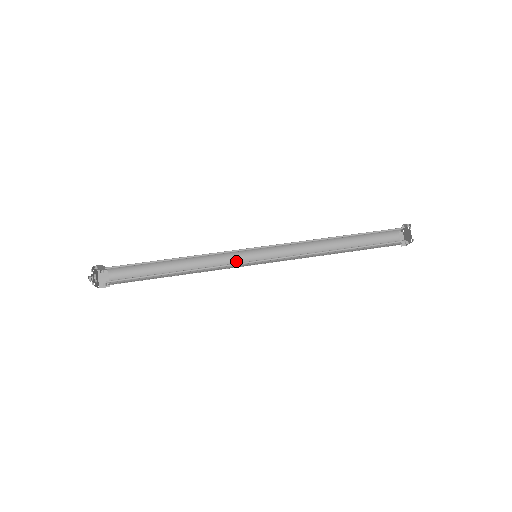
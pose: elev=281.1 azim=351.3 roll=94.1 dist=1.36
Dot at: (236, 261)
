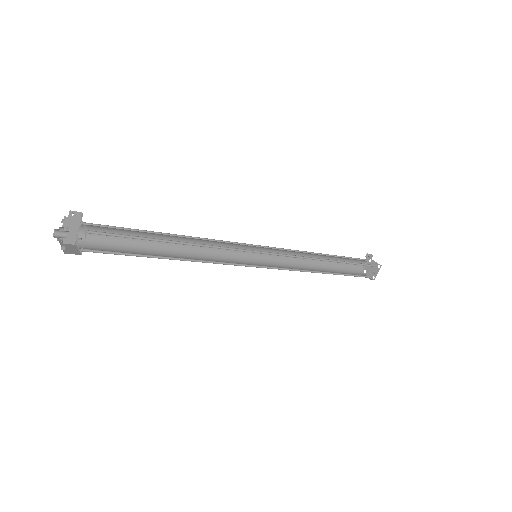
Dot at: (234, 263)
